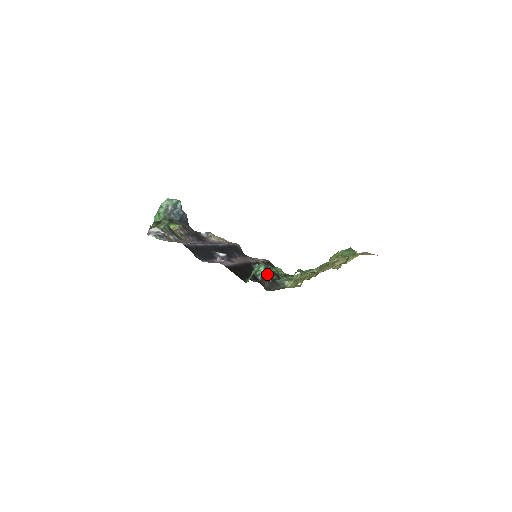
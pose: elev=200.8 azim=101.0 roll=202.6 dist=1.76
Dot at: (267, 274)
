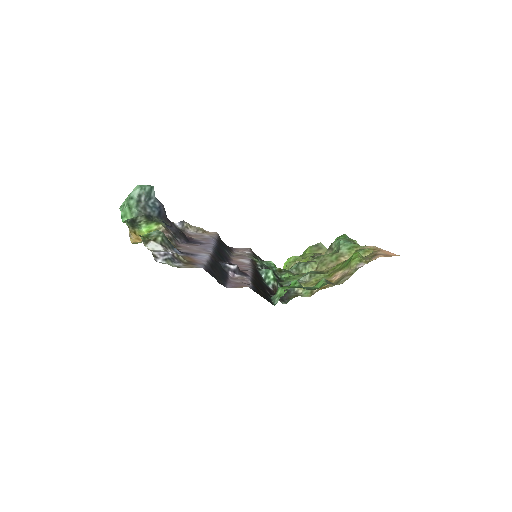
Dot at: occluded
